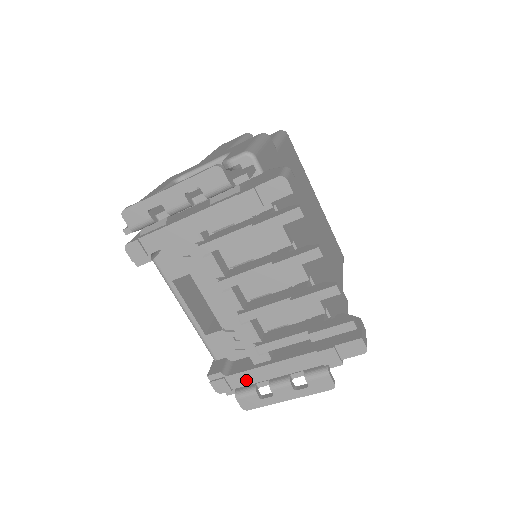
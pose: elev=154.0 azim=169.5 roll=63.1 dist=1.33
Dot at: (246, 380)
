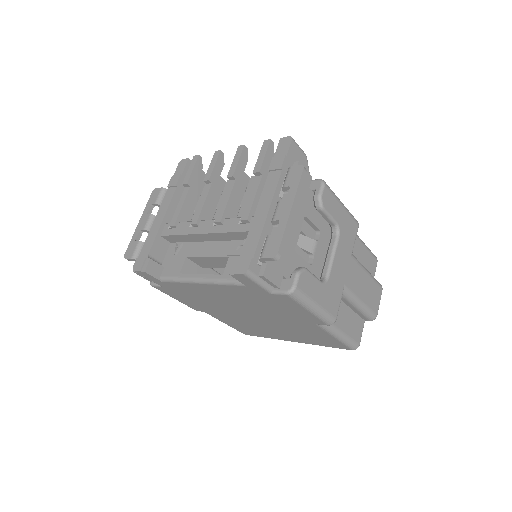
Dot at: (254, 240)
